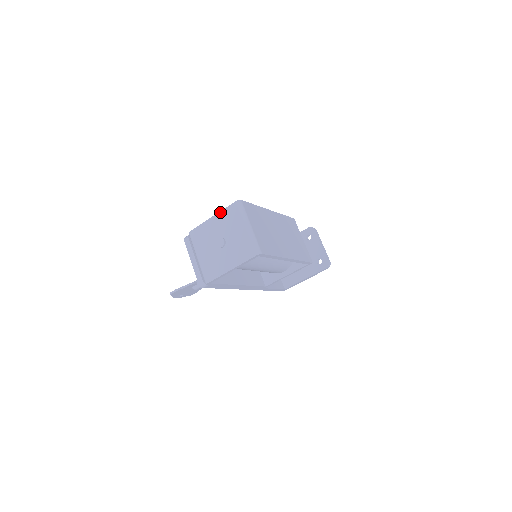
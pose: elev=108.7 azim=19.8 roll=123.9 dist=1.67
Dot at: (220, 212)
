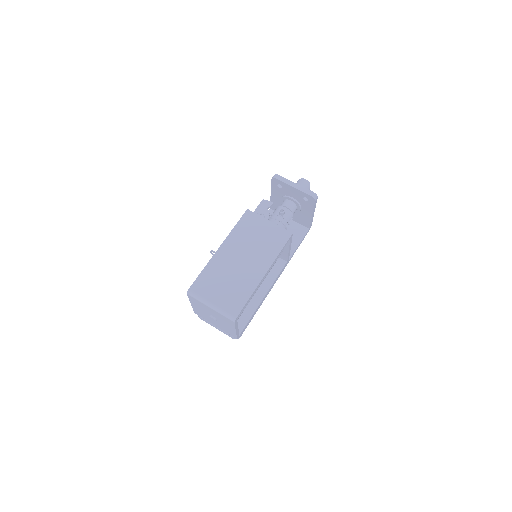
Dot at: (190, 301)
